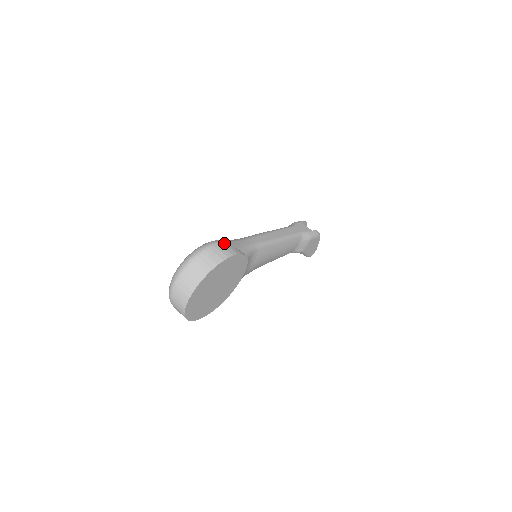
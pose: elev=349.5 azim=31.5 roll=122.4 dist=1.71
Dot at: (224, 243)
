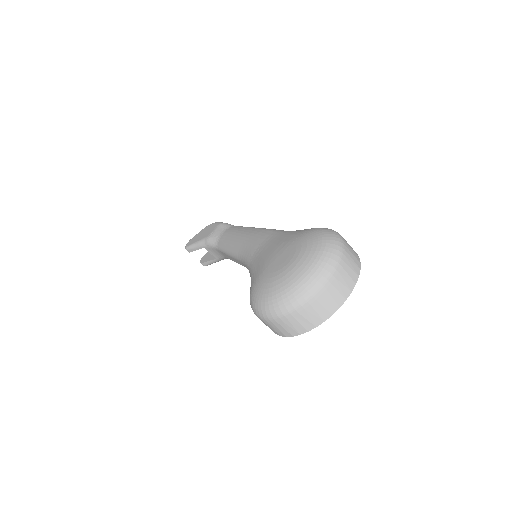
Dot at: occluded
